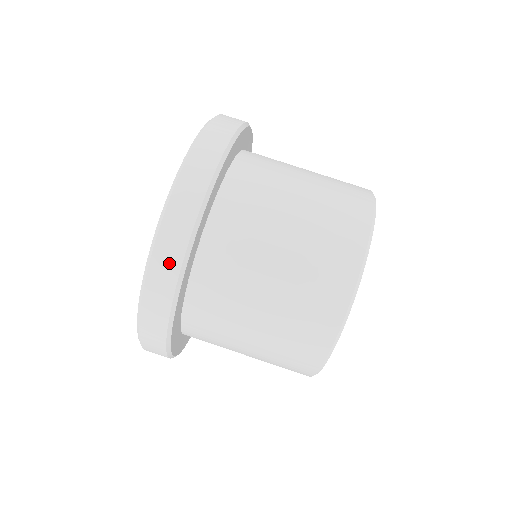
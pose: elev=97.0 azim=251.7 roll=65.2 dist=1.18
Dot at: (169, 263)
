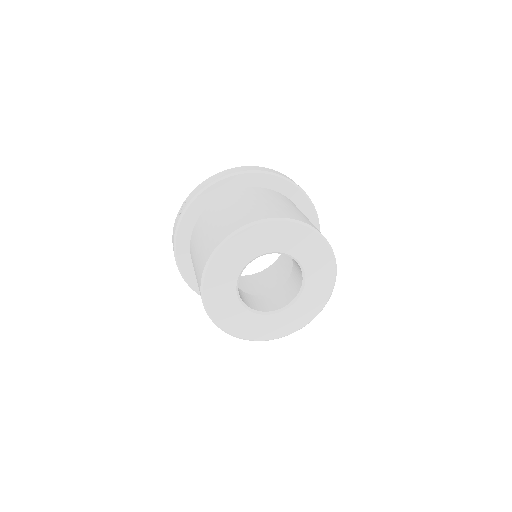
Dot at: occluded
